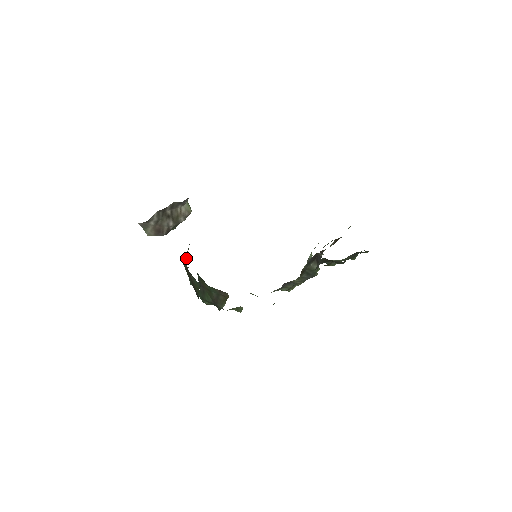
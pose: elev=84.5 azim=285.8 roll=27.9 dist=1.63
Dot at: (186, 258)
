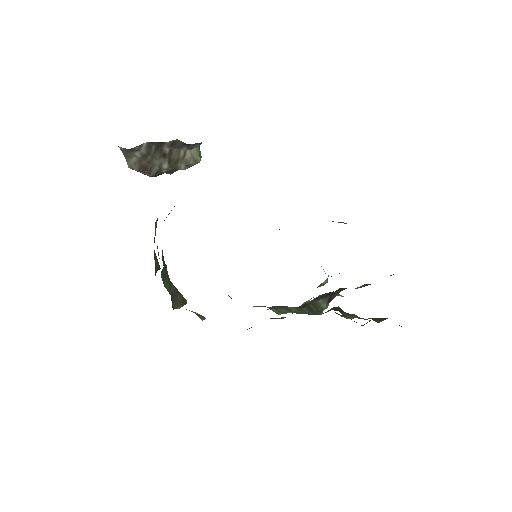
Dot at: occluded
